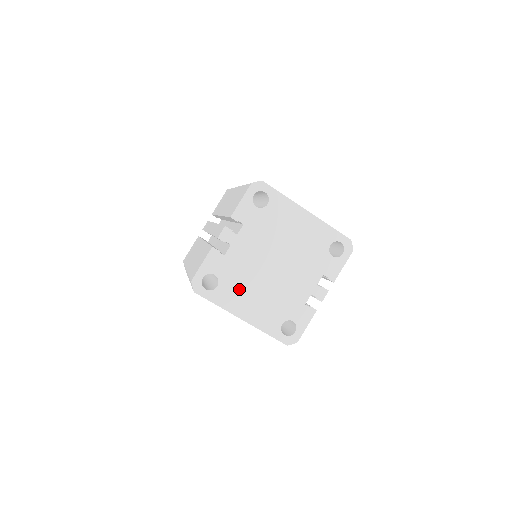
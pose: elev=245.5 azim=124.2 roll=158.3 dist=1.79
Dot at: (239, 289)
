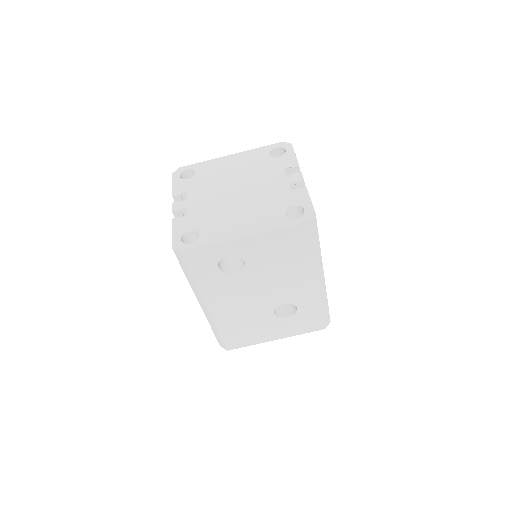
Dot at: (220, 223)
